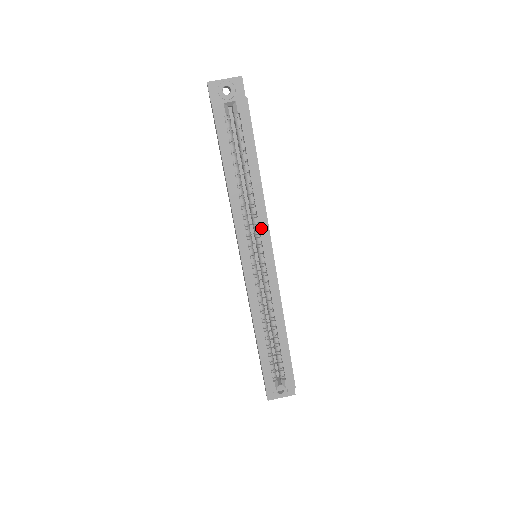
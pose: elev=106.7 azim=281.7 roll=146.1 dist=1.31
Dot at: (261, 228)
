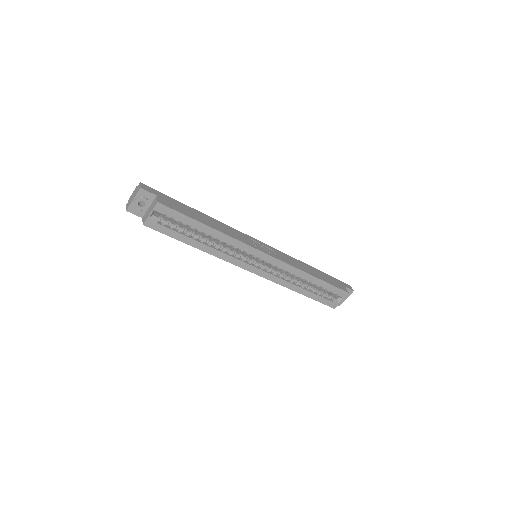
Dot at: (243, 249)
